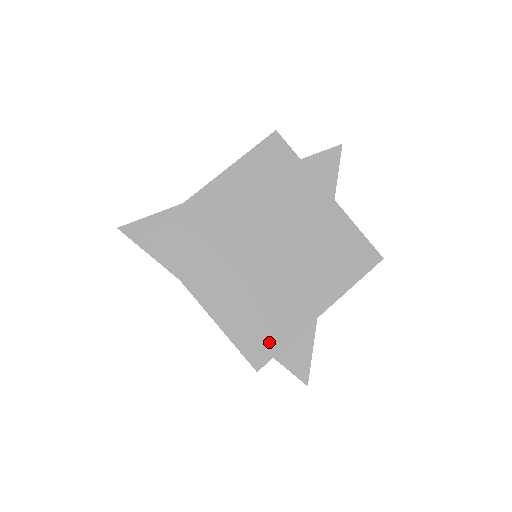
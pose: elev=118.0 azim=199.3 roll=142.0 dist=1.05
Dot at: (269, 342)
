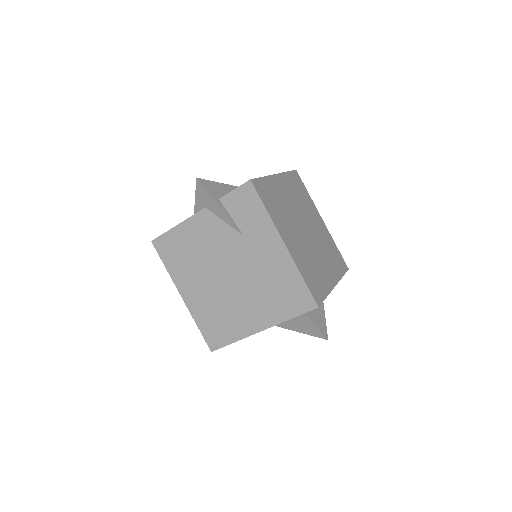
Dot at: (319, 290)
